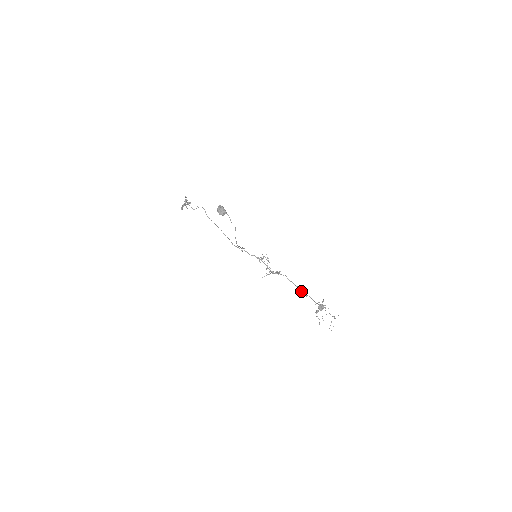
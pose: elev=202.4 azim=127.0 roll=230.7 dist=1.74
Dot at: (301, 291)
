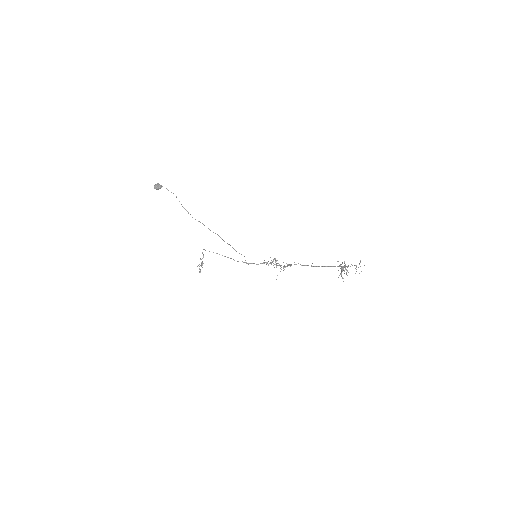
Dot at: occluded
